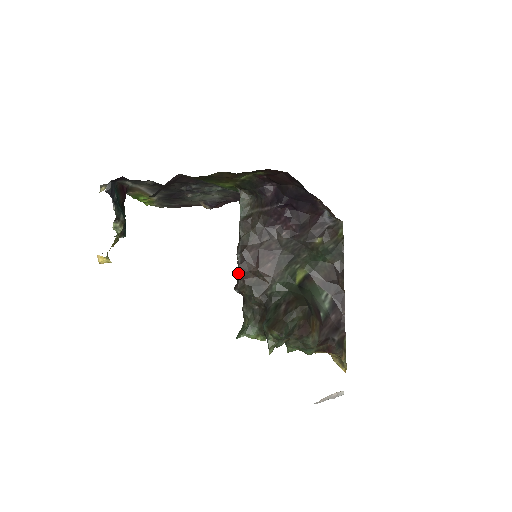
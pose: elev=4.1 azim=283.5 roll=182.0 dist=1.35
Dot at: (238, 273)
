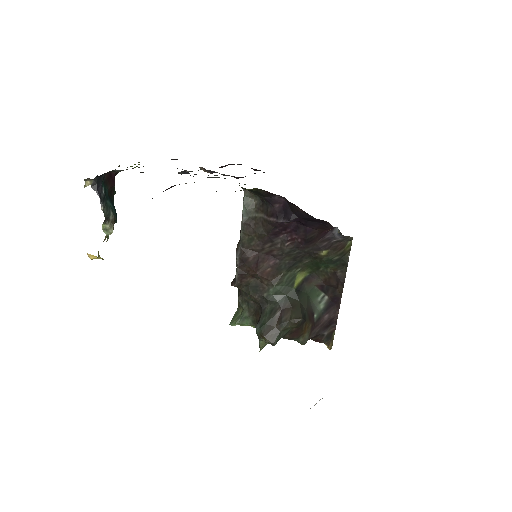
Dot at: (236, 274)
